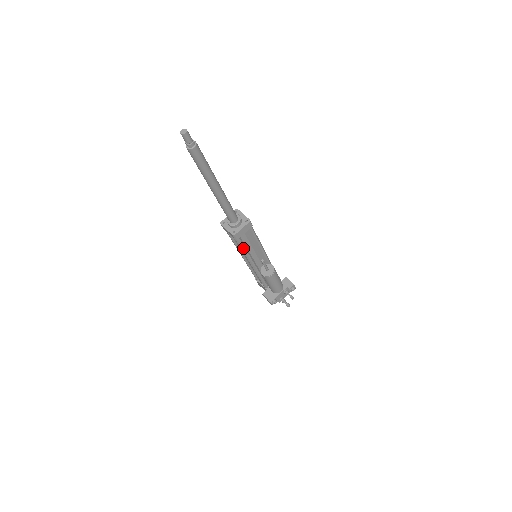
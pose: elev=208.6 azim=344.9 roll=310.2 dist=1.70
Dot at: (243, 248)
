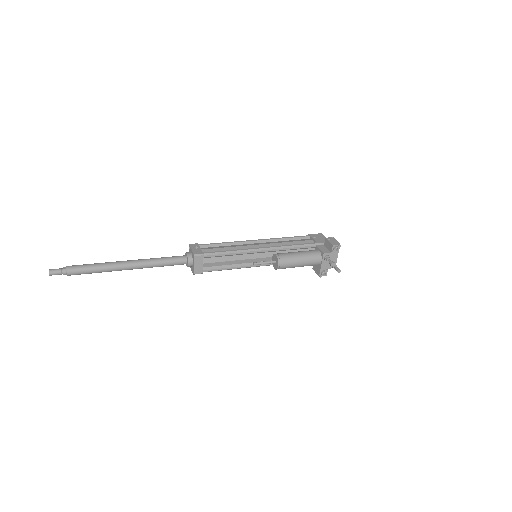
Dot at: occluded
